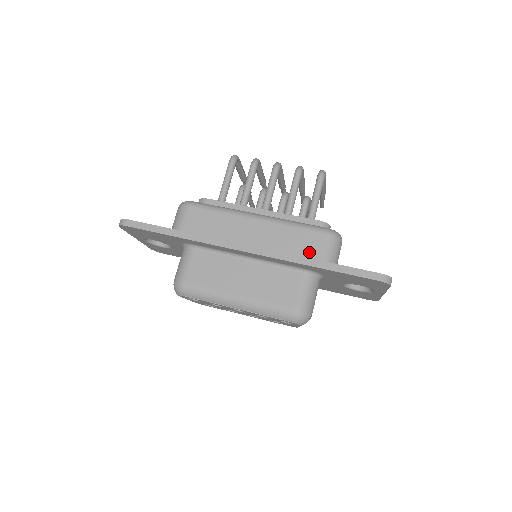
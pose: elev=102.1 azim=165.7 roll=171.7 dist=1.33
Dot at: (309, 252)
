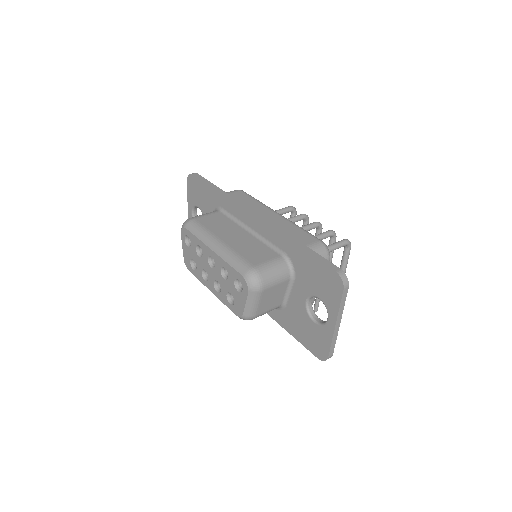
Dot at: occluded
